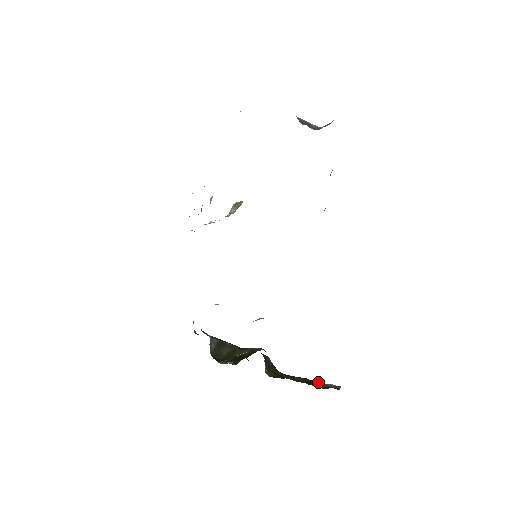
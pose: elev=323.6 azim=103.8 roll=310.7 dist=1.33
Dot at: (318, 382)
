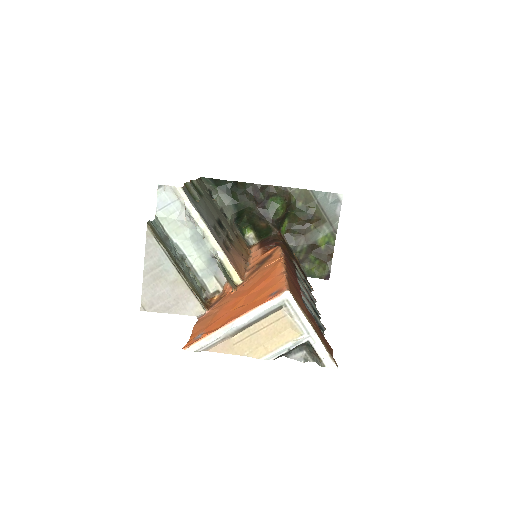
Dot at: (325, 203)
